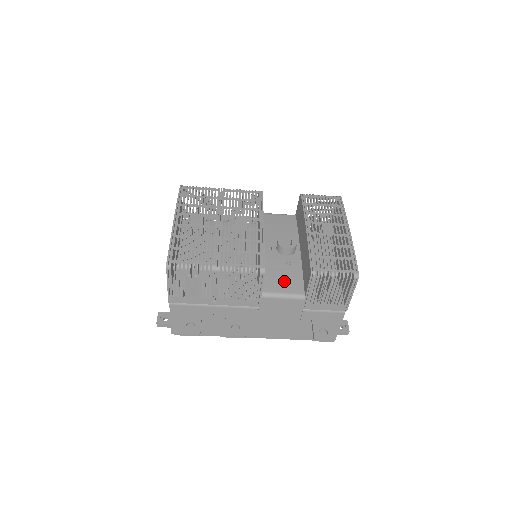
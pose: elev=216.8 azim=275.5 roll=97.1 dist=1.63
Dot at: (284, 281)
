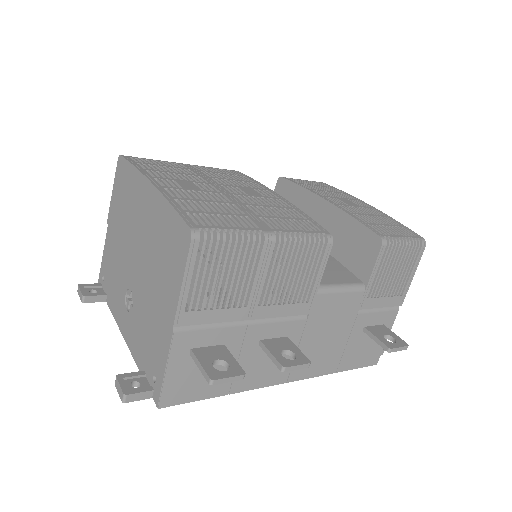
Dot at: (328, 271)
